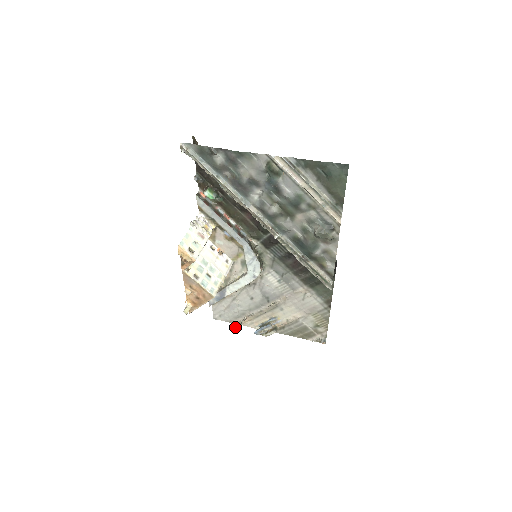
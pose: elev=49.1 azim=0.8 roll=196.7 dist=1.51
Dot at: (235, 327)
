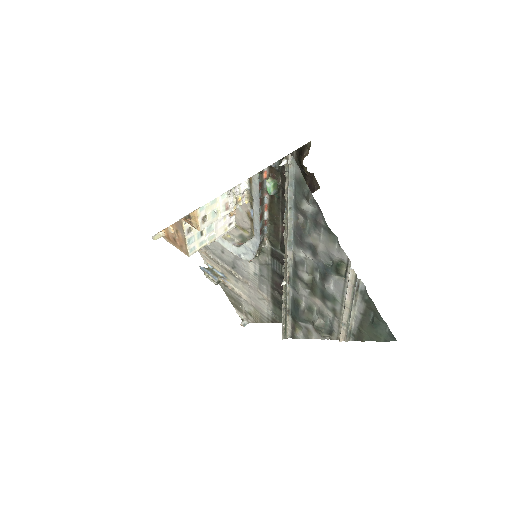
Dot at: occluded
